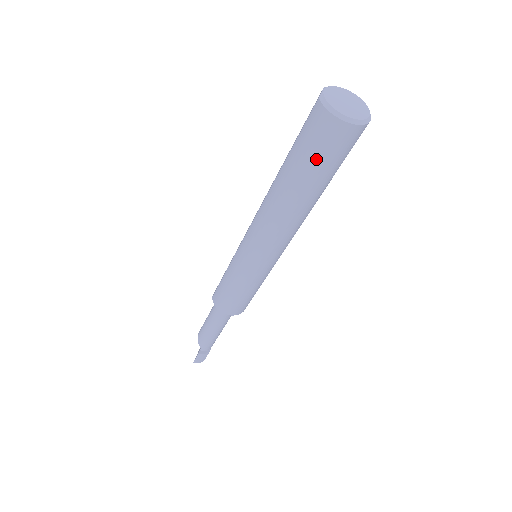
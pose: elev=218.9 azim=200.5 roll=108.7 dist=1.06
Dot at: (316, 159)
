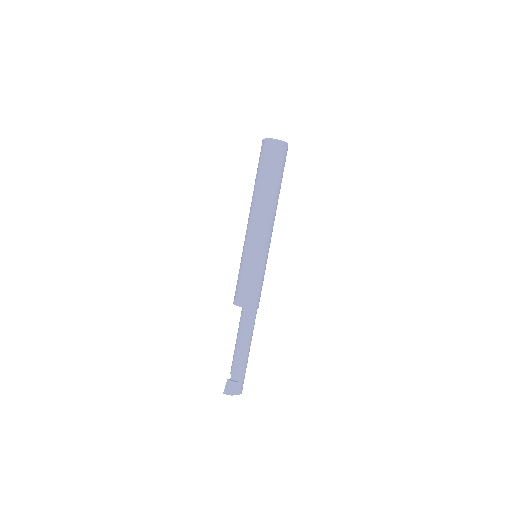
Dot at: (260, 163)
